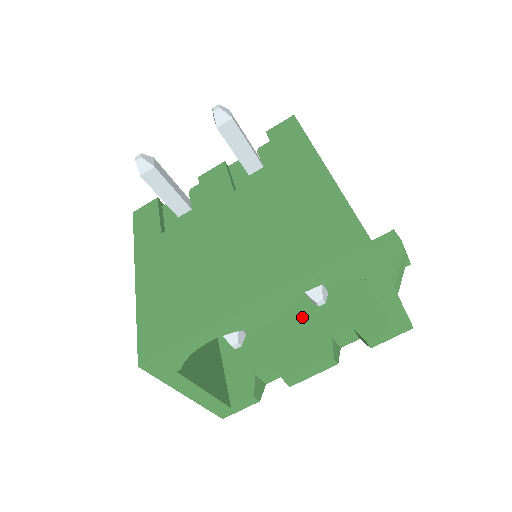
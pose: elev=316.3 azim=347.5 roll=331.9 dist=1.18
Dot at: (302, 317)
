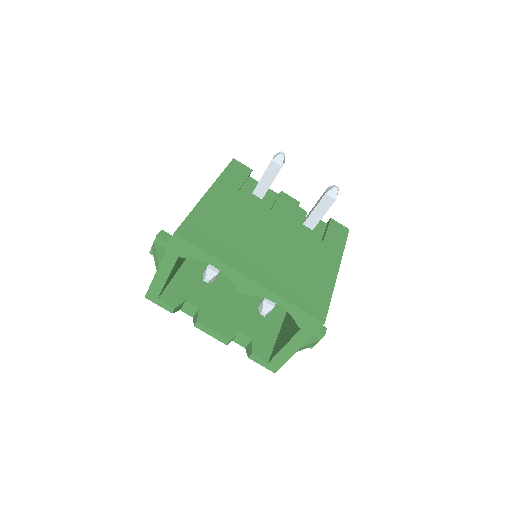
Dot at: (236, 306)
